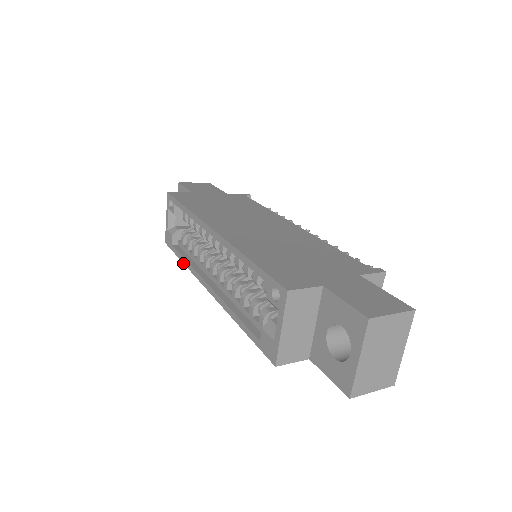
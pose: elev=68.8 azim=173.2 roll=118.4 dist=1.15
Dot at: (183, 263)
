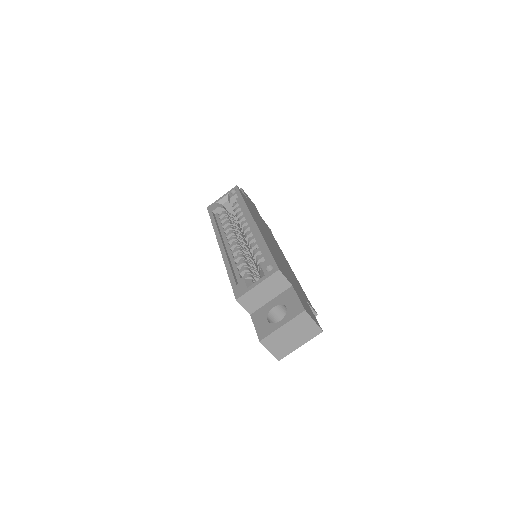
Dot at: (212, 224)
